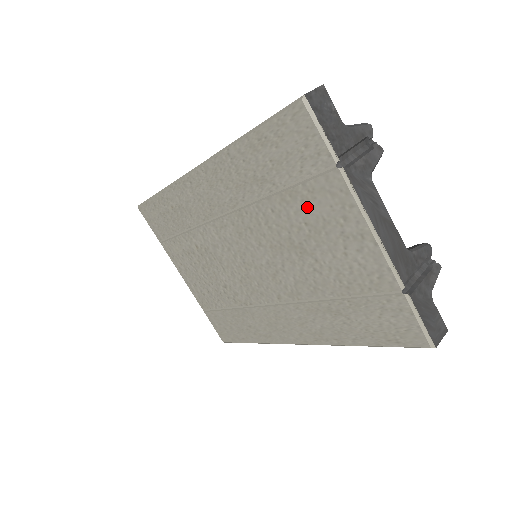
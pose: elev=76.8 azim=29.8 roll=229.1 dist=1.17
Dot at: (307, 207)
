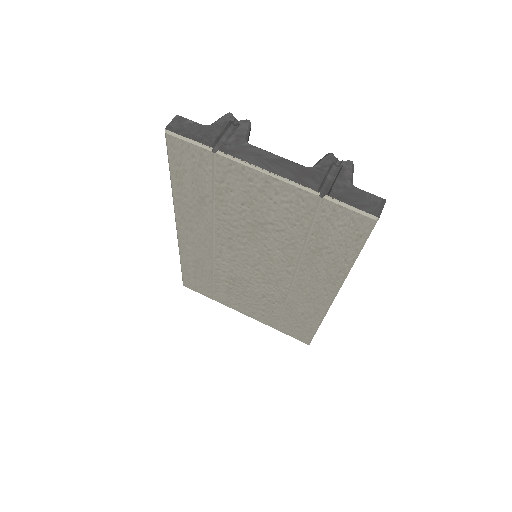
Dot at: (232, 193)
